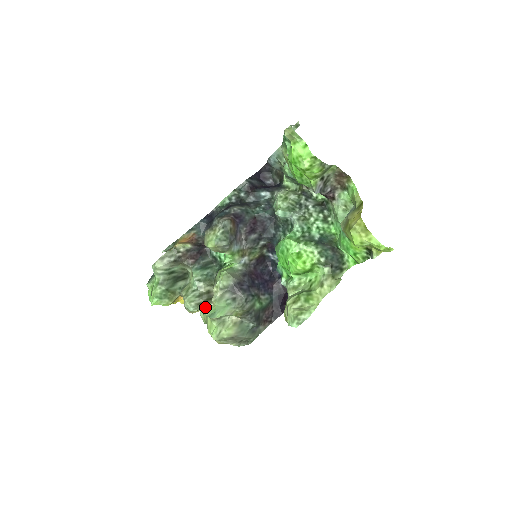
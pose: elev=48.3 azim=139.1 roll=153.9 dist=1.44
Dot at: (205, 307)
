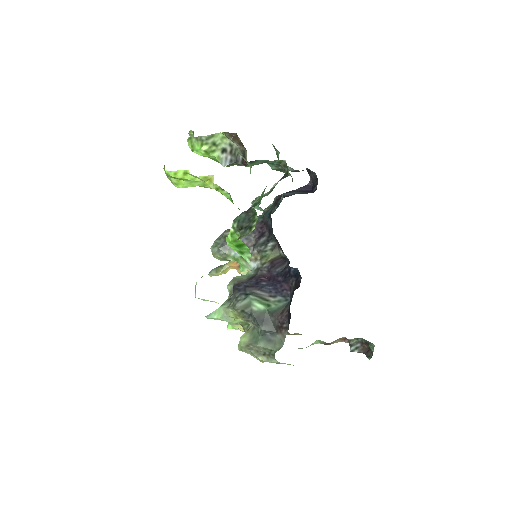
Dot at: occluded
